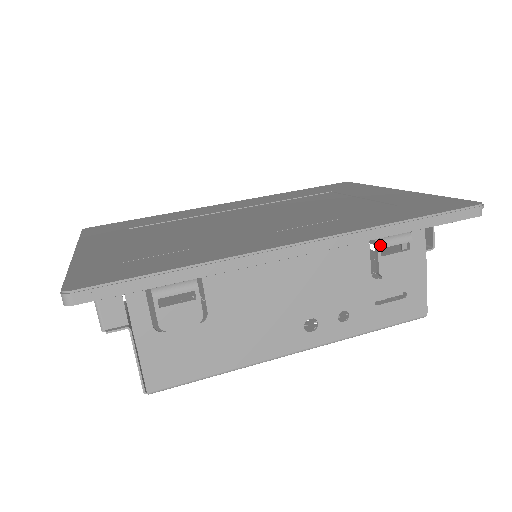
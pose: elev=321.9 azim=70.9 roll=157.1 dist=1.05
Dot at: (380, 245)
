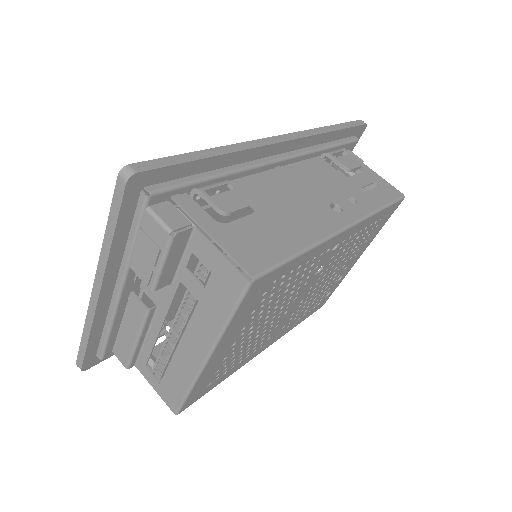
Dot at: (329, 153)
